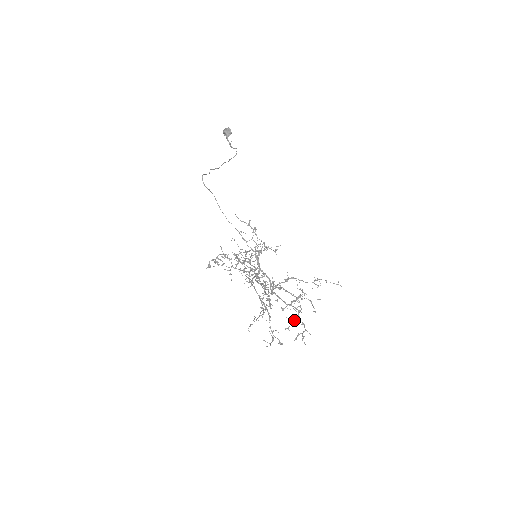
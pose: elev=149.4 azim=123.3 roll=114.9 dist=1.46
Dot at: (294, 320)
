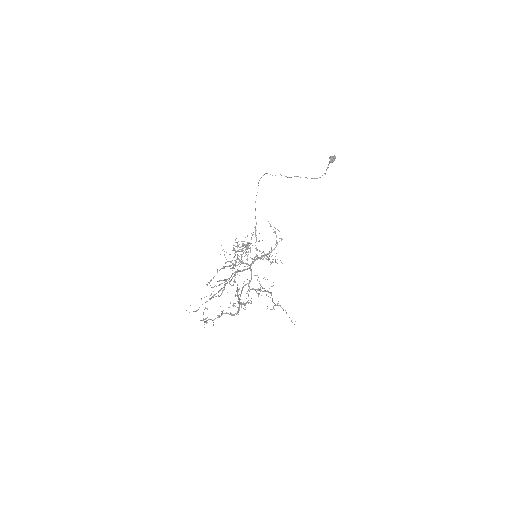
Dot at: (222, 311)
